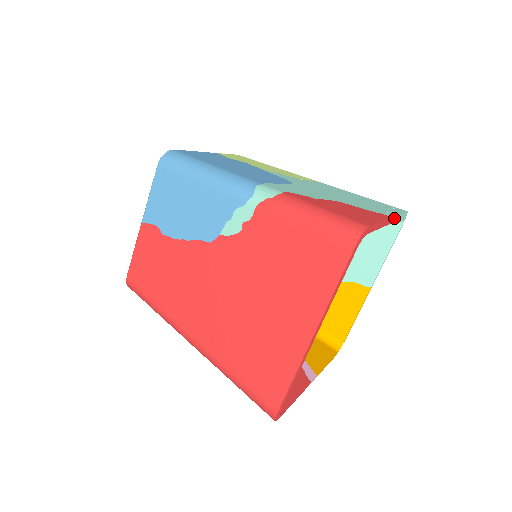
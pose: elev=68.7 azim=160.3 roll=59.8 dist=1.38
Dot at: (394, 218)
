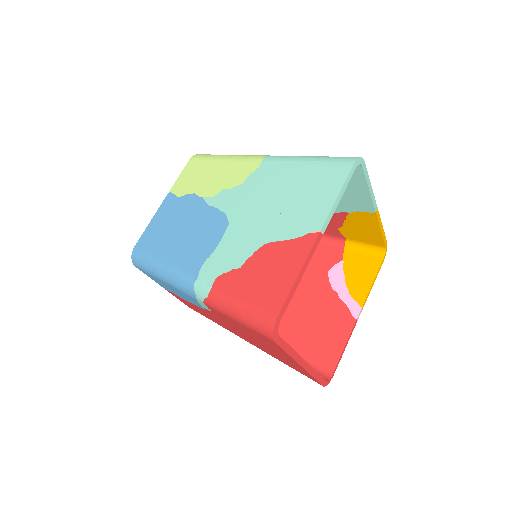
Dot at: (326, 222)
